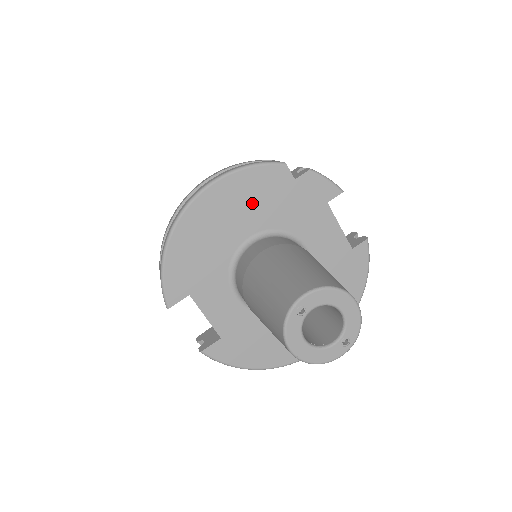
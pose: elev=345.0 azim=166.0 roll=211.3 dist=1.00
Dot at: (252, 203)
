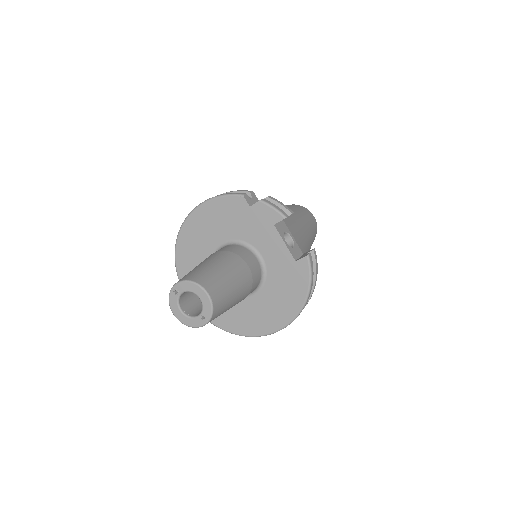
Dot at: (223, 220)
